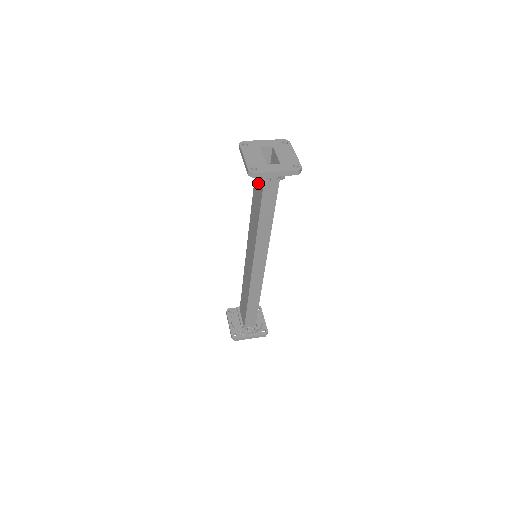
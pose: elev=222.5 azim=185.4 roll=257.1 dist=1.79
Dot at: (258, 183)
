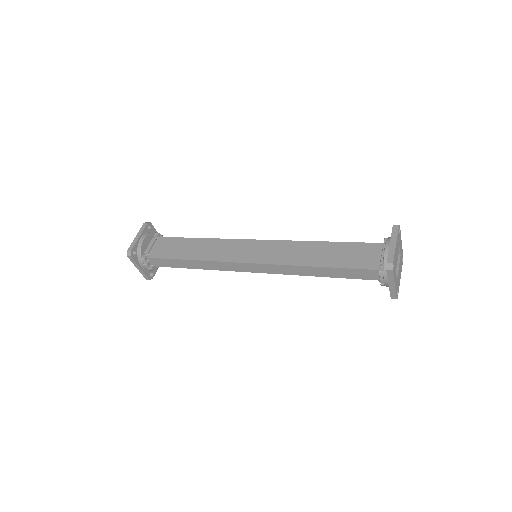
Dot at: (360, 254)
